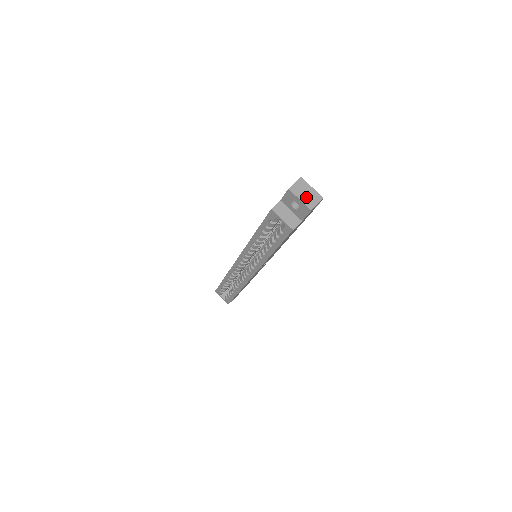
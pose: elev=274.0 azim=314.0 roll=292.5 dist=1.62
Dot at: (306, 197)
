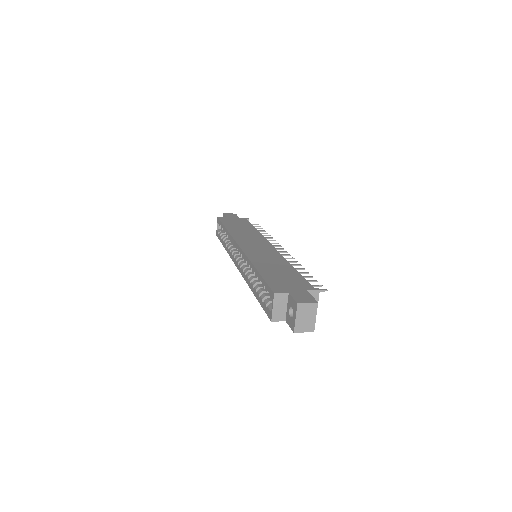
Dot at: (303, 320)
